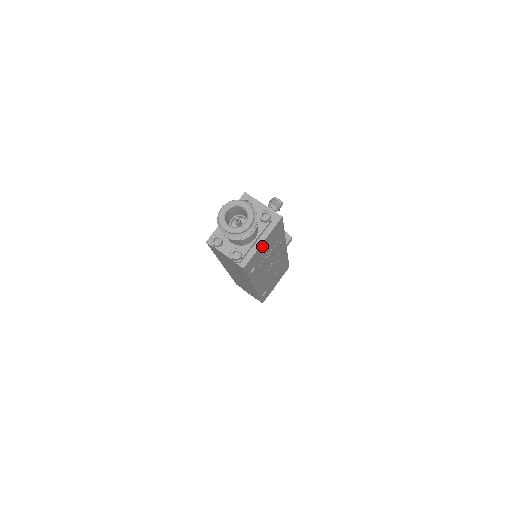
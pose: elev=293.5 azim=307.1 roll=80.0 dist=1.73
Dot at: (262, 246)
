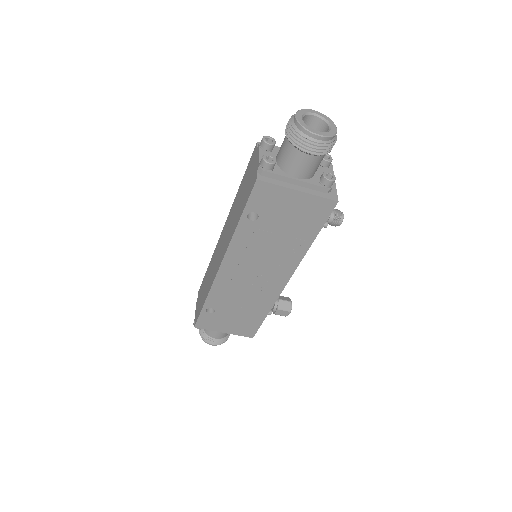
Dot at: (292, 197)
